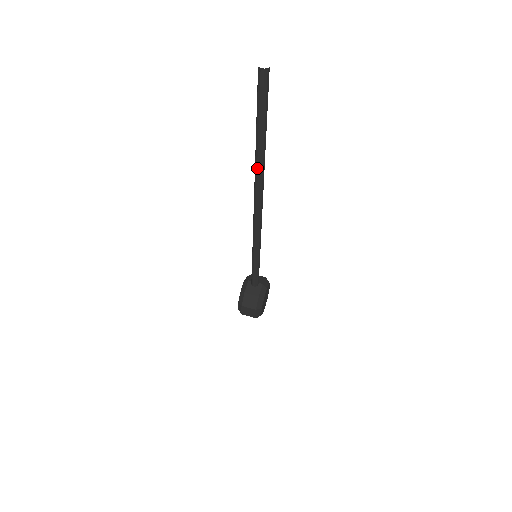
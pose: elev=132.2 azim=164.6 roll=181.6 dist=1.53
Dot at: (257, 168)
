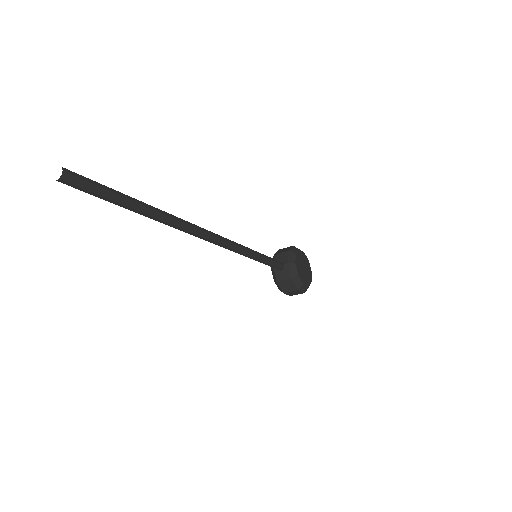
Dot at: occluded
